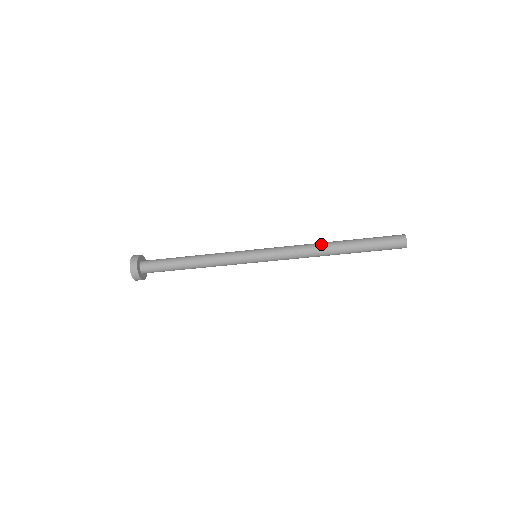
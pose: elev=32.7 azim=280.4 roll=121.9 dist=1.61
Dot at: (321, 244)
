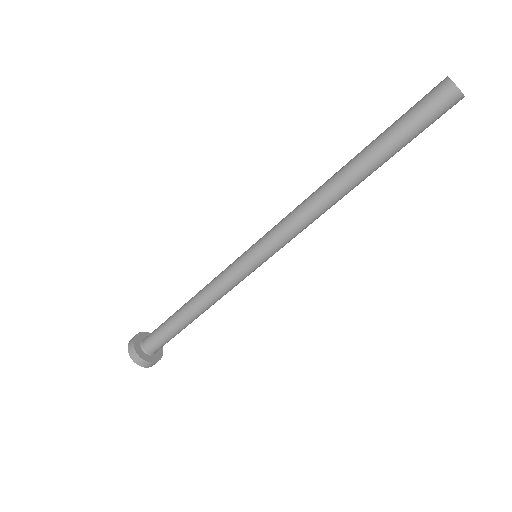
Dot at: occluded
